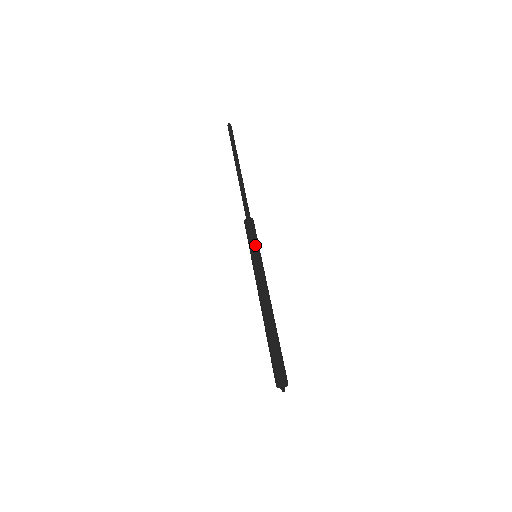
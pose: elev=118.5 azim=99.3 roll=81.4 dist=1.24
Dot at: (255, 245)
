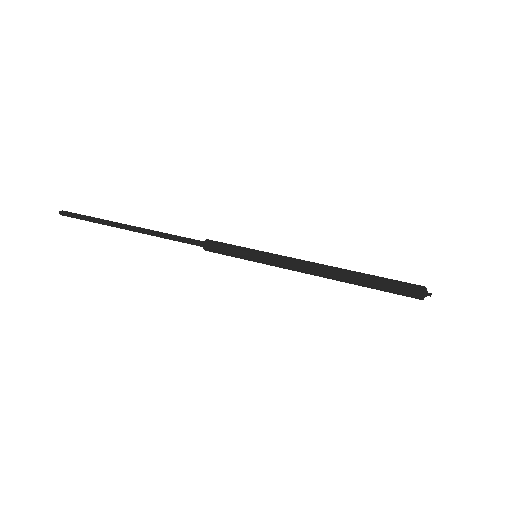
Dot at: (245, 249)
